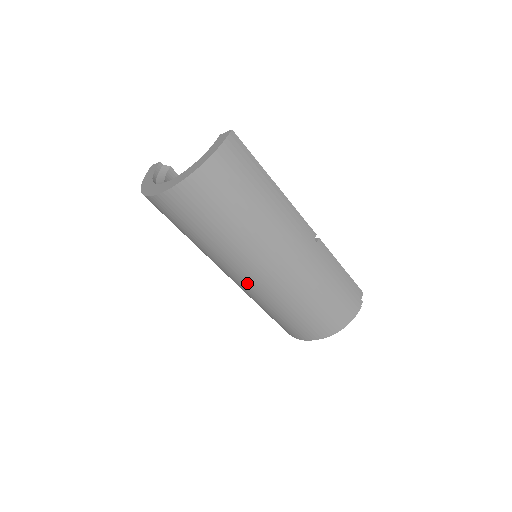
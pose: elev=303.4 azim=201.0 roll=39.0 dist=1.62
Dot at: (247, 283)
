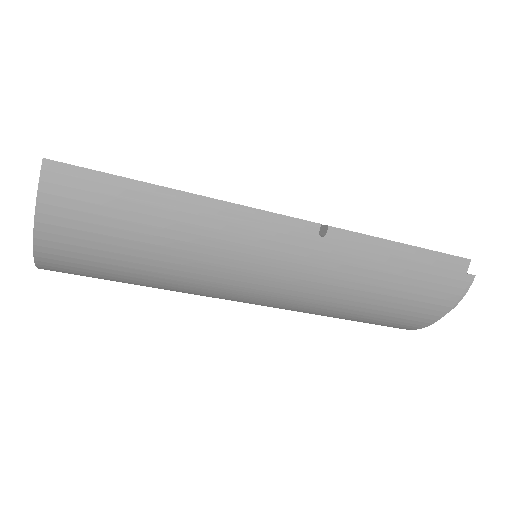
Dot at: occluded
